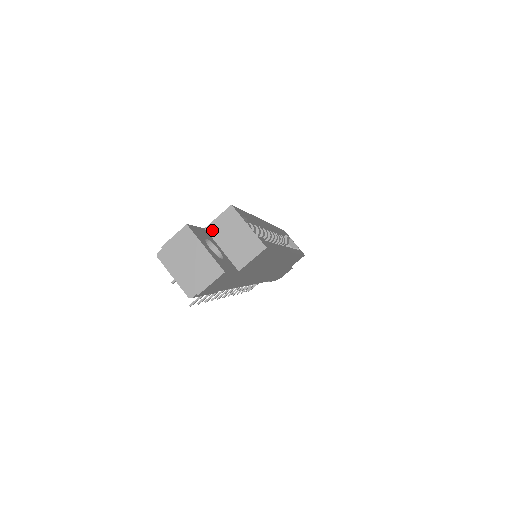
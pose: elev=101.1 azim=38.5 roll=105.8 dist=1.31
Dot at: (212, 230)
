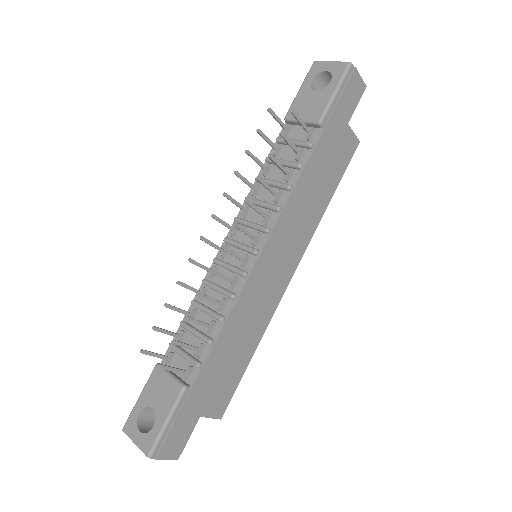
Dot at: occluded
